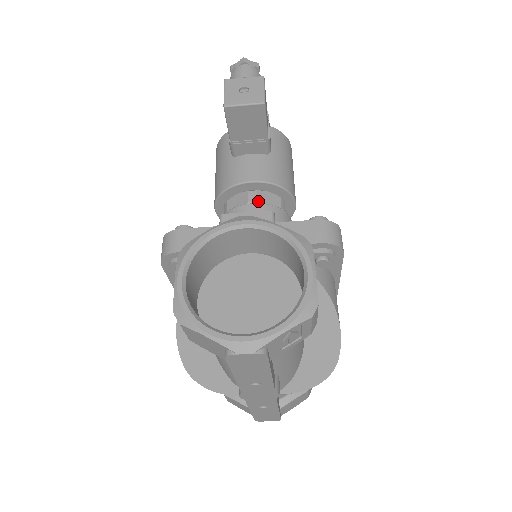
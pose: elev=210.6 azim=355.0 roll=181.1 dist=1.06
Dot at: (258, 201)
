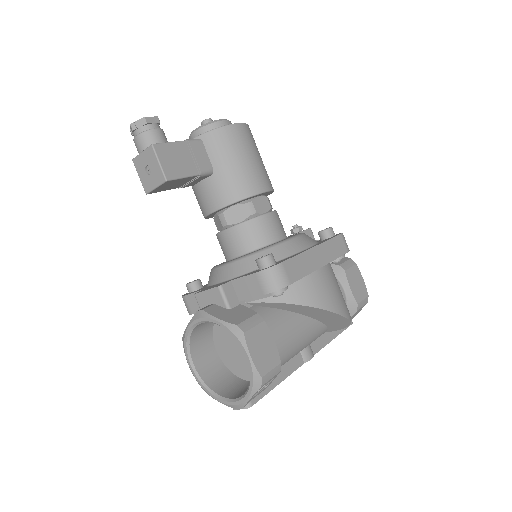
Dot at: (228, 223)
